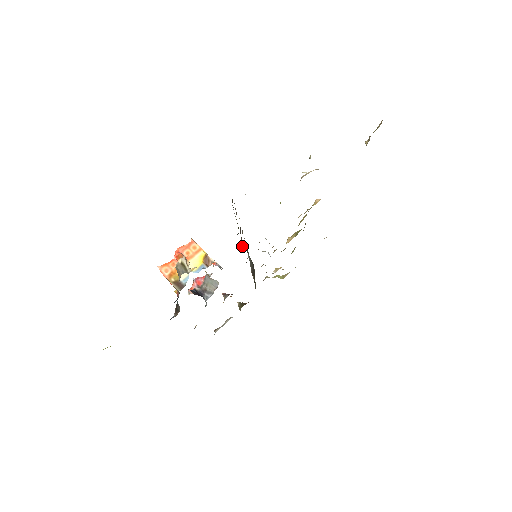
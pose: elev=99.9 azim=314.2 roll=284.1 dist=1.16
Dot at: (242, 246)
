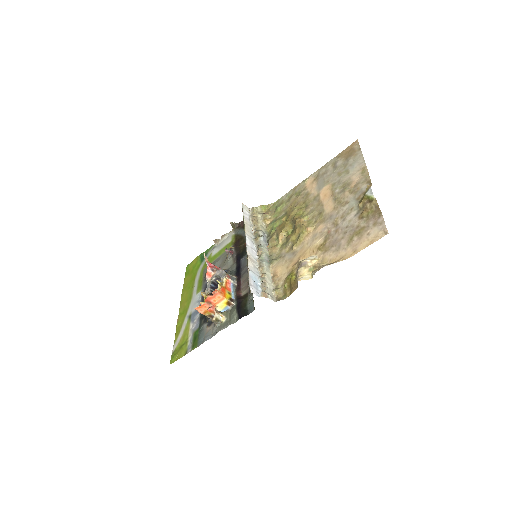
Dot at: occluded
